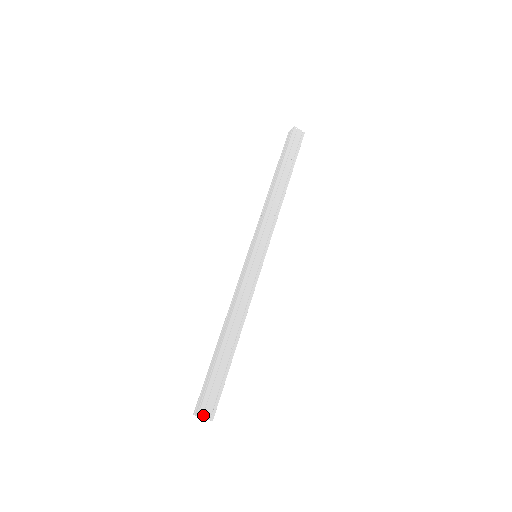
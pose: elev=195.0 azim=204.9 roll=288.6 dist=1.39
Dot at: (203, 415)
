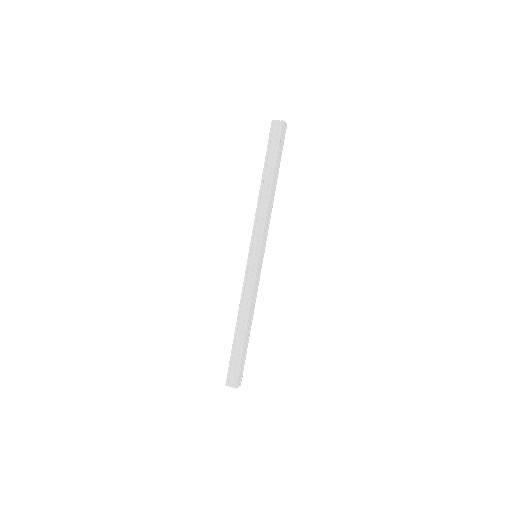
Dot at: (237, 386)
